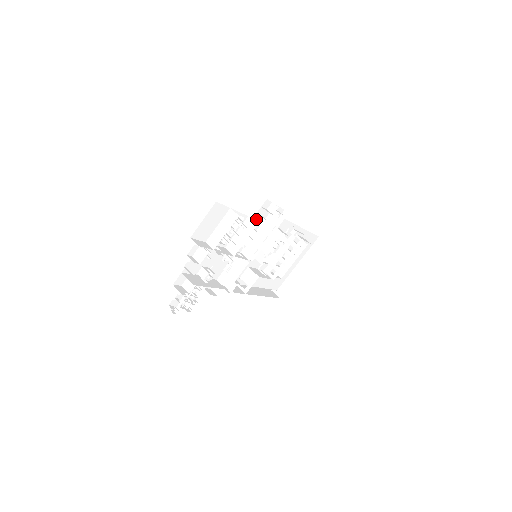
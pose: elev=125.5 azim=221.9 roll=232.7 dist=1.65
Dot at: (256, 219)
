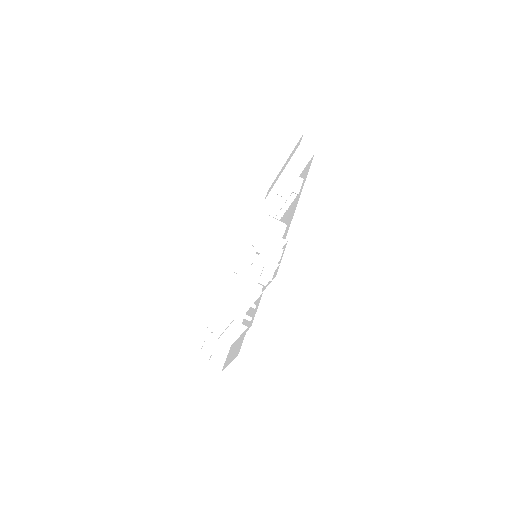
Dot at: (257, 281)
